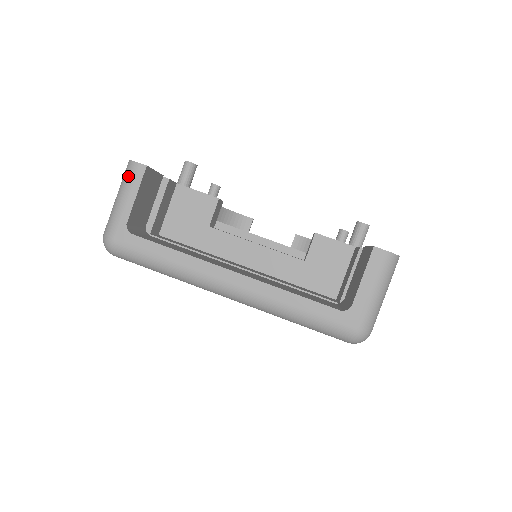
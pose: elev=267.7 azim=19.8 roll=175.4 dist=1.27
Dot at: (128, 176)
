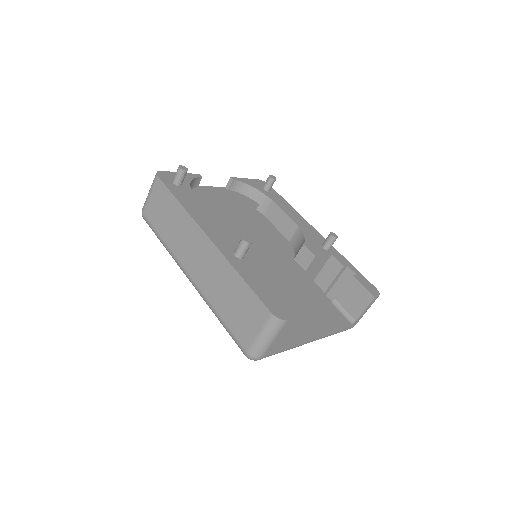
Dot at: (278, 328)
